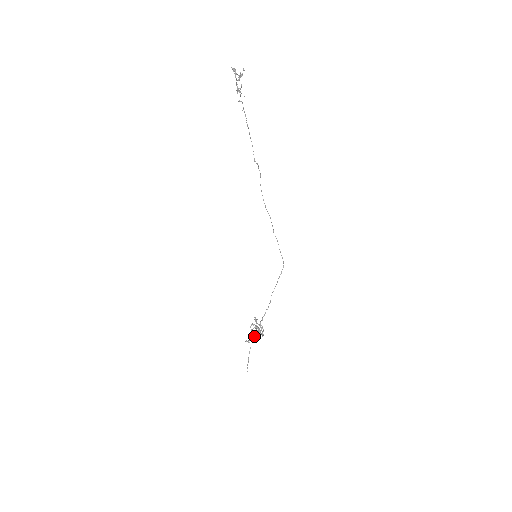
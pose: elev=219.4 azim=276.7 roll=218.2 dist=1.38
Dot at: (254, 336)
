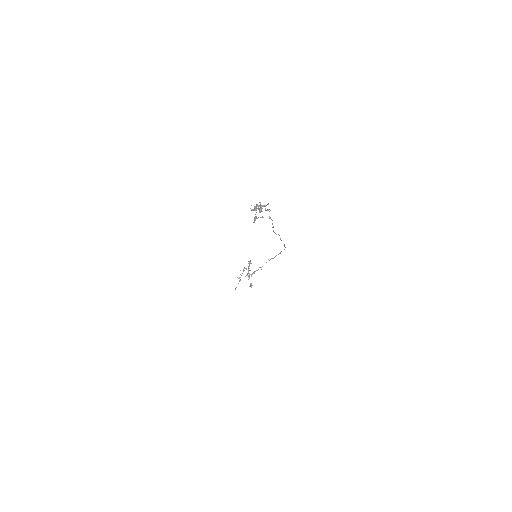
Dot at: (245, 276)
